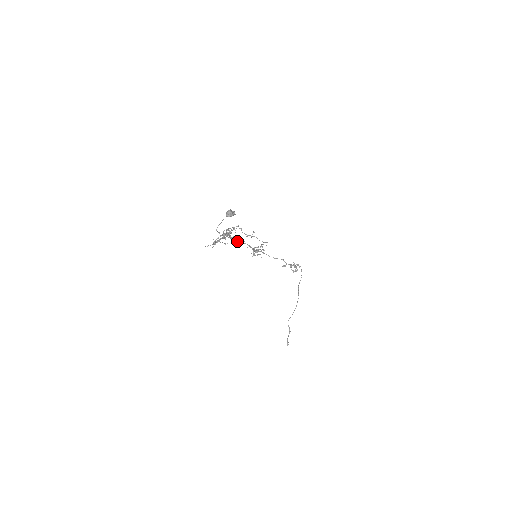
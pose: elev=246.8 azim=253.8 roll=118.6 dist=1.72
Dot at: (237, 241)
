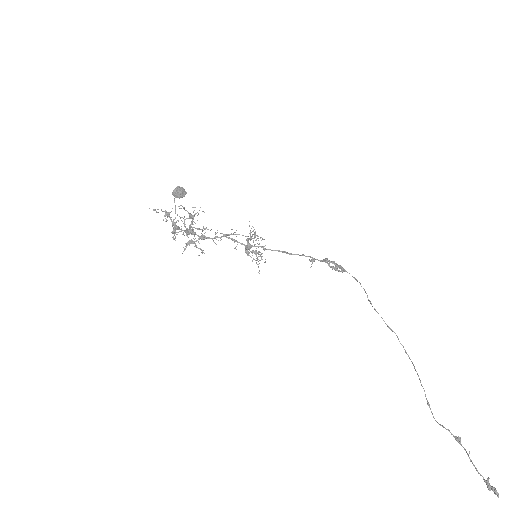
Dot at: (212, 238)
